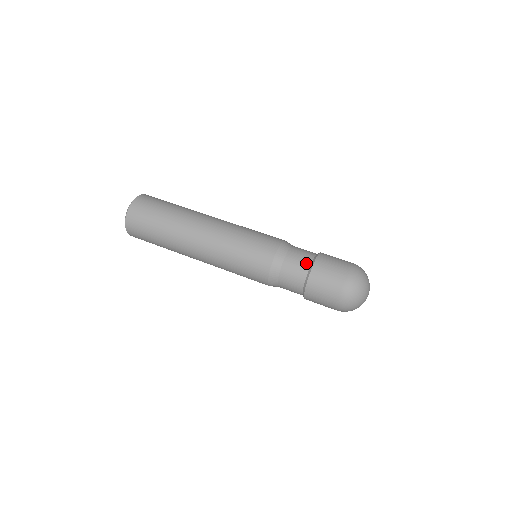
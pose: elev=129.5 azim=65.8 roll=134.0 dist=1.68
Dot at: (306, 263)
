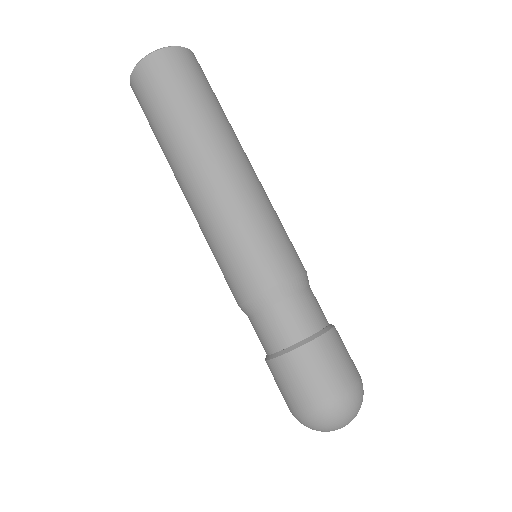
Dot at: (305, 329)
